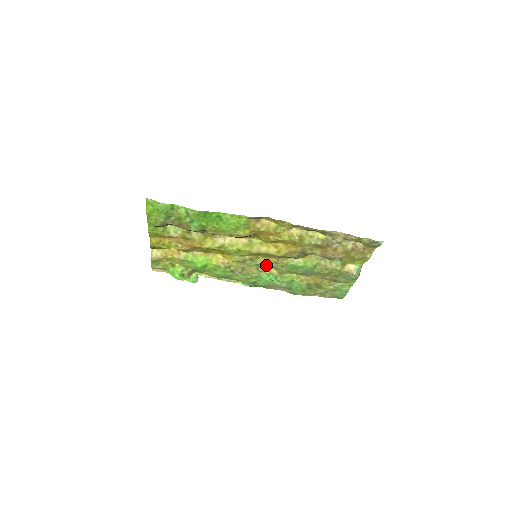
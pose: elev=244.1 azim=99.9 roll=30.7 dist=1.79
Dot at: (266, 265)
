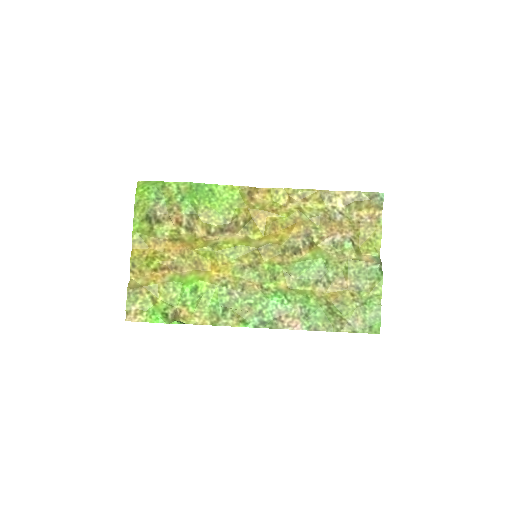
Dot at: (270, 275)
